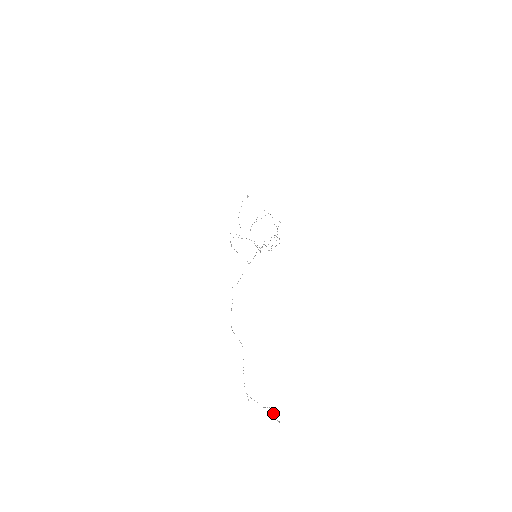
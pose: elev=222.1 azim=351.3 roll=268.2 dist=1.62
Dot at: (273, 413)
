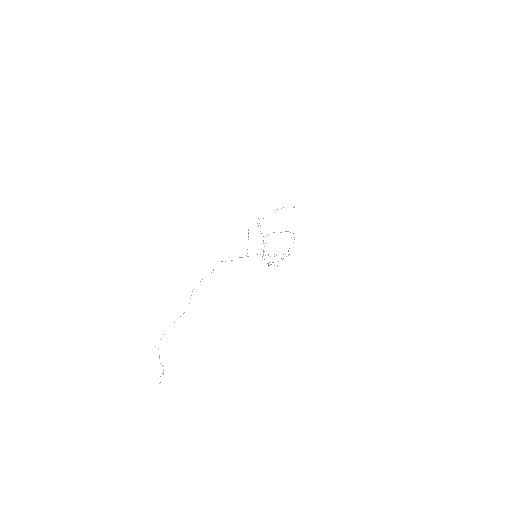
Dot at: occluded
